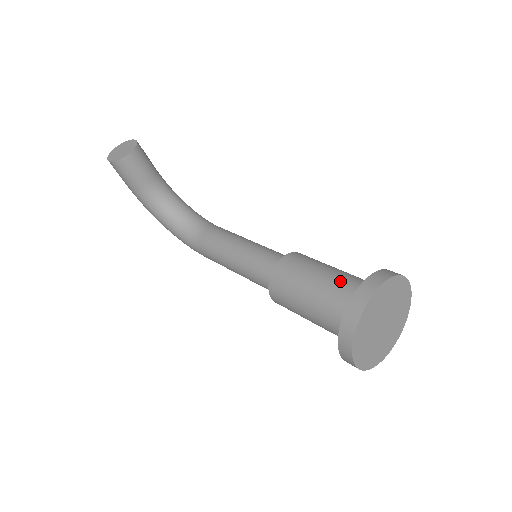
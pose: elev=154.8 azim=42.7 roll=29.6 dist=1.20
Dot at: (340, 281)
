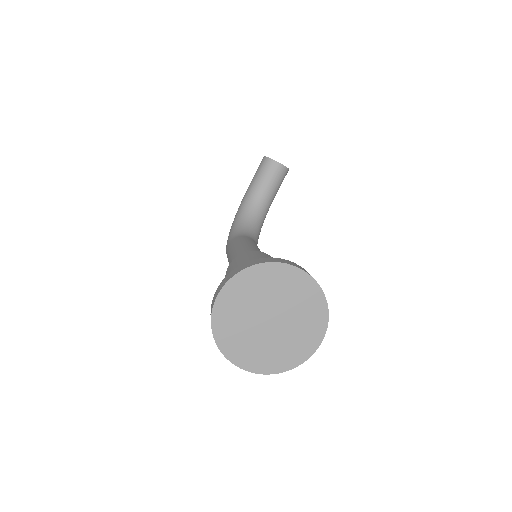
Dot at: occluded
